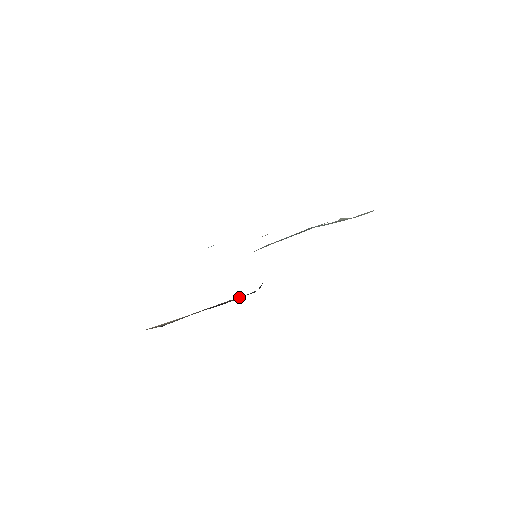
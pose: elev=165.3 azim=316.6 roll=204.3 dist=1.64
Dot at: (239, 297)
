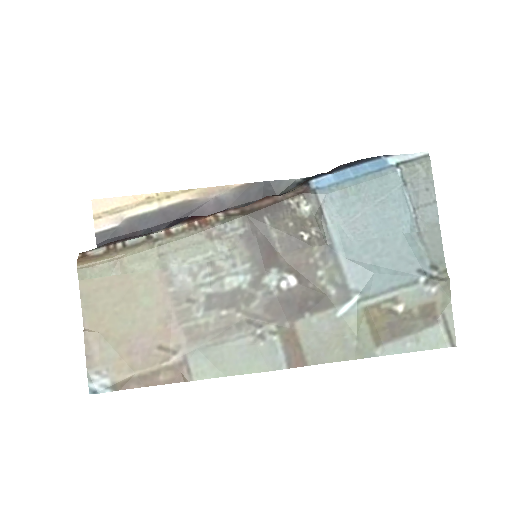
Dot at: (253, 191)
